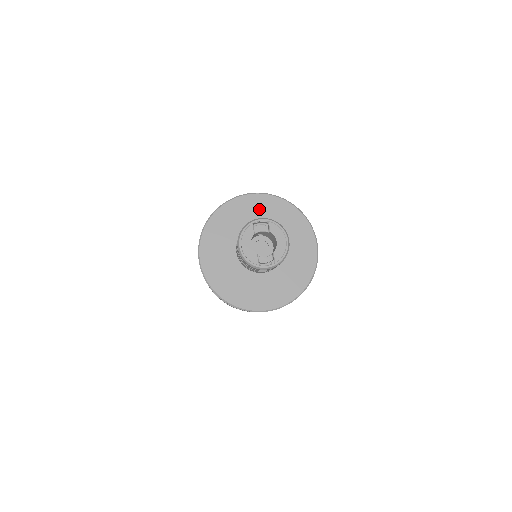
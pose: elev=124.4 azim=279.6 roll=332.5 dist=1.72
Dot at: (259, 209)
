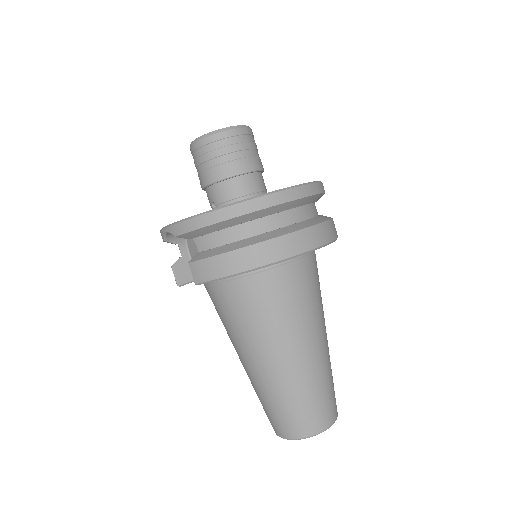
Dot at: occluded
